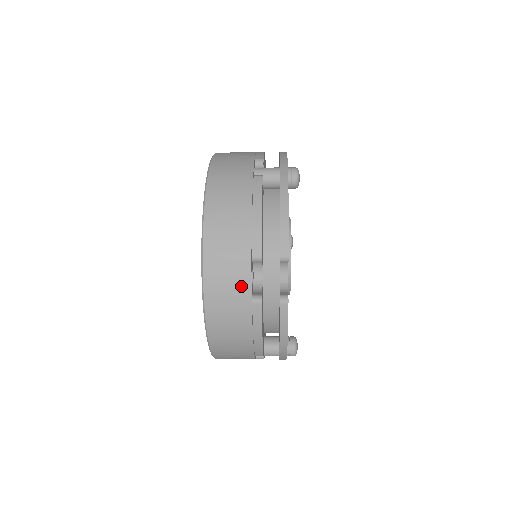
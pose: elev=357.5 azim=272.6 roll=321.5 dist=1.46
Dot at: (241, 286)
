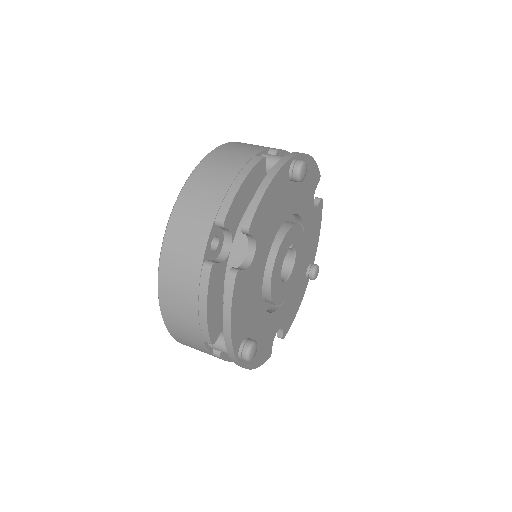
Dot at: (197, 245)
